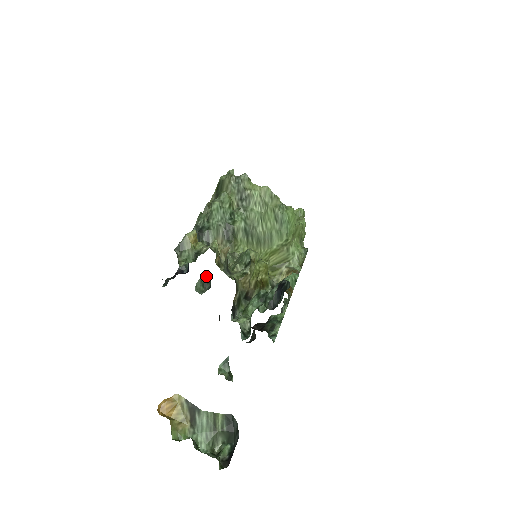
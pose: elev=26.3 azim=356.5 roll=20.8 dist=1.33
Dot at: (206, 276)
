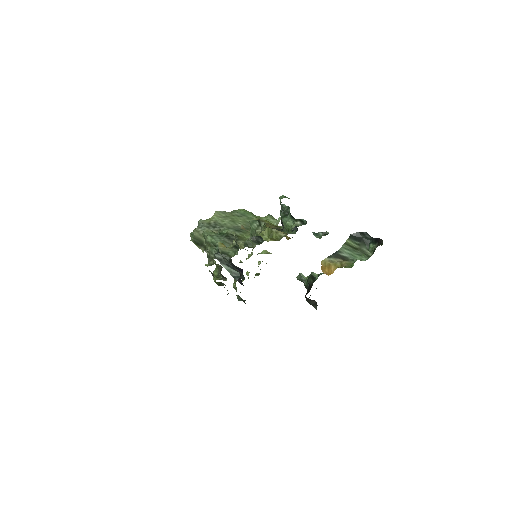
Dot at: (253, 240)
